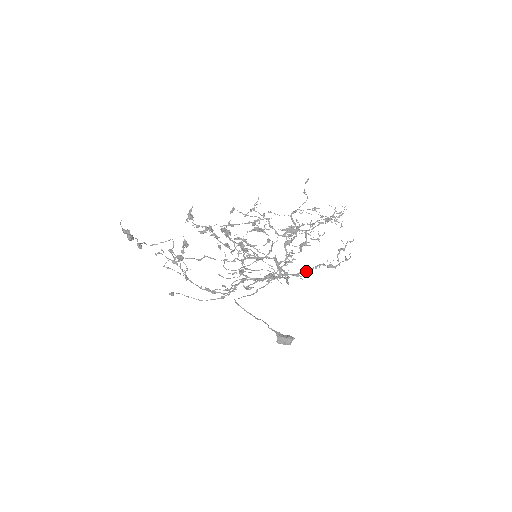
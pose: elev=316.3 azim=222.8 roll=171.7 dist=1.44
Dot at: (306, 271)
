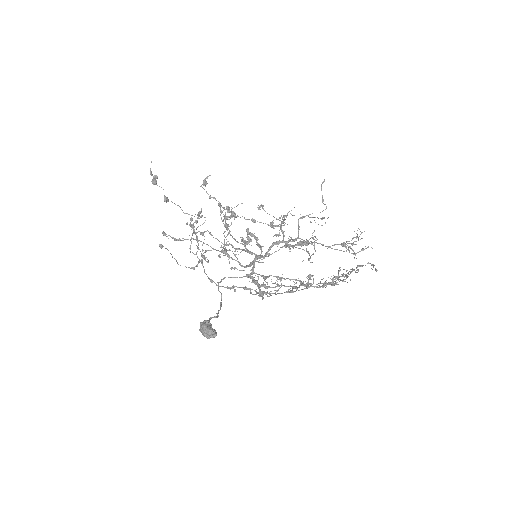
Dot at: (275, 276)
